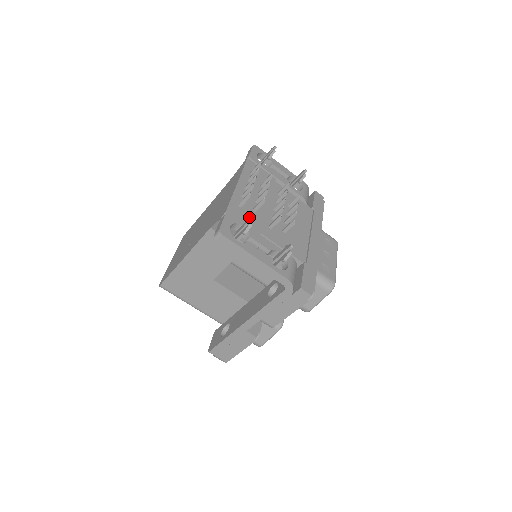
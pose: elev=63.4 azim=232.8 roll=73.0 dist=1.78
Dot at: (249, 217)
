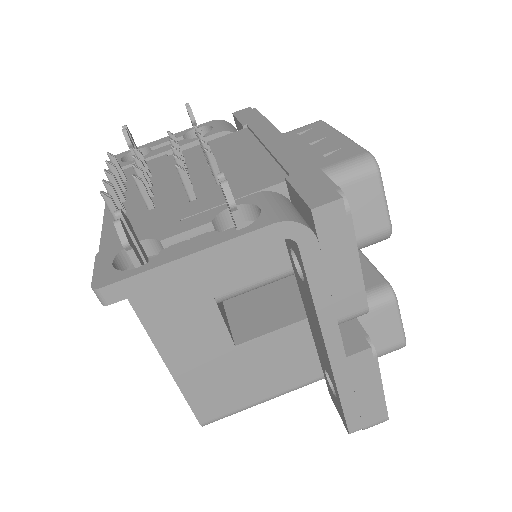
Dot at: (146, 222)
